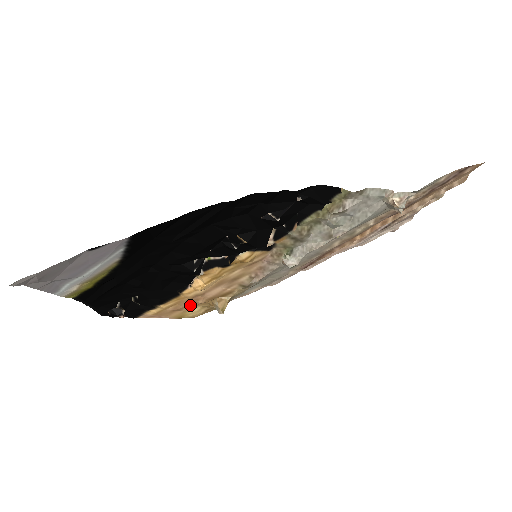
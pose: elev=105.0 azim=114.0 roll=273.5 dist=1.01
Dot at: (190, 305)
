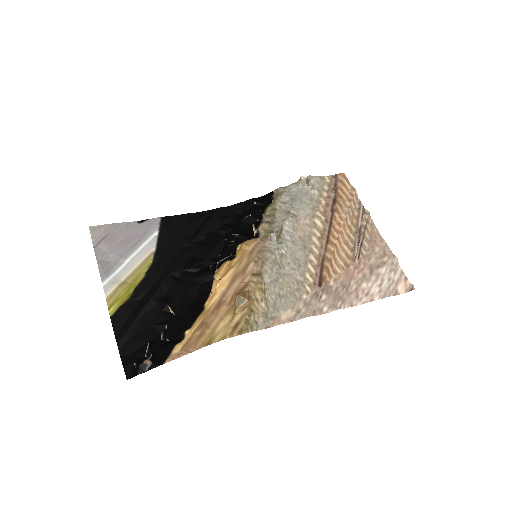
Dot at: (216, 319)
